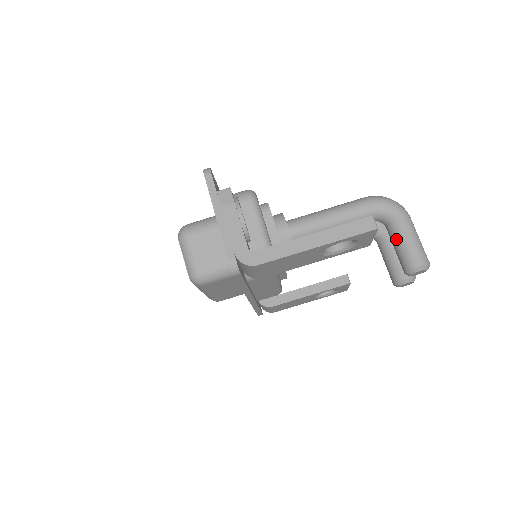
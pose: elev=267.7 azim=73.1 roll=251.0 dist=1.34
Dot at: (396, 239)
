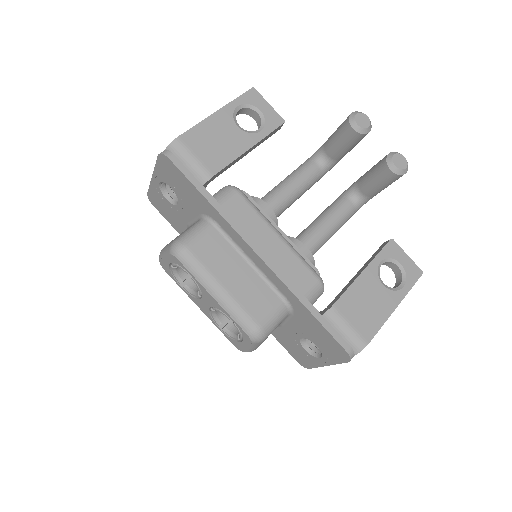
Dot at: (332, 140)
